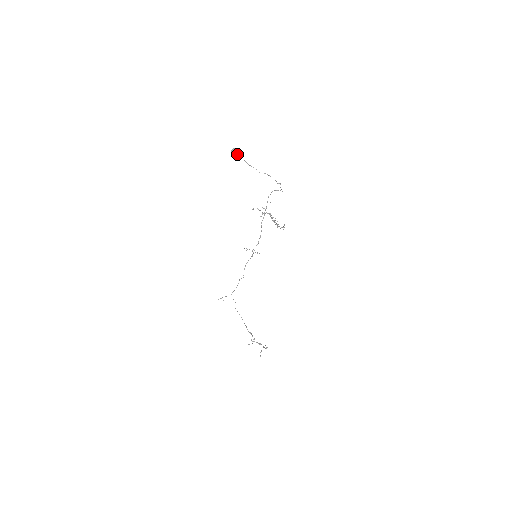
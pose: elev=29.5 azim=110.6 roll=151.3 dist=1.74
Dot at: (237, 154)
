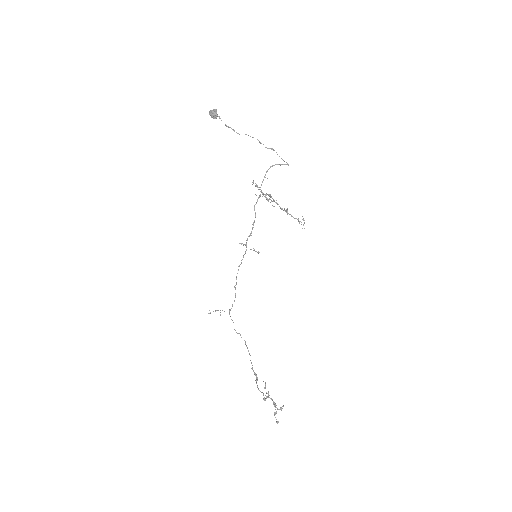
Dot at: (215, 116)
